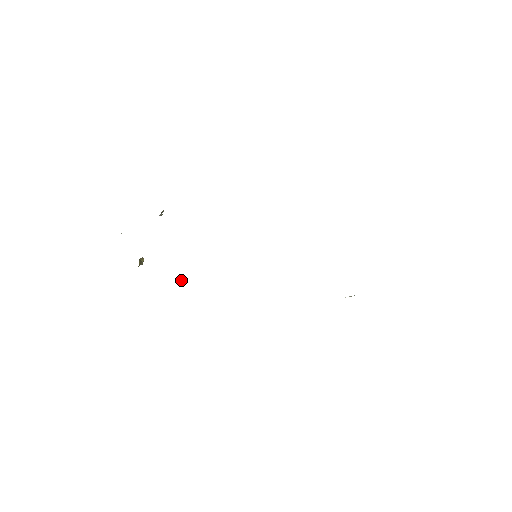
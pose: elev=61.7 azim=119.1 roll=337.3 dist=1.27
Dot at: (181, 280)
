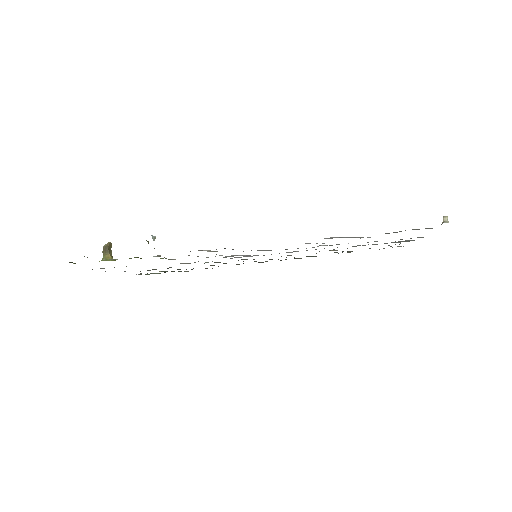
Dot at: occluded
